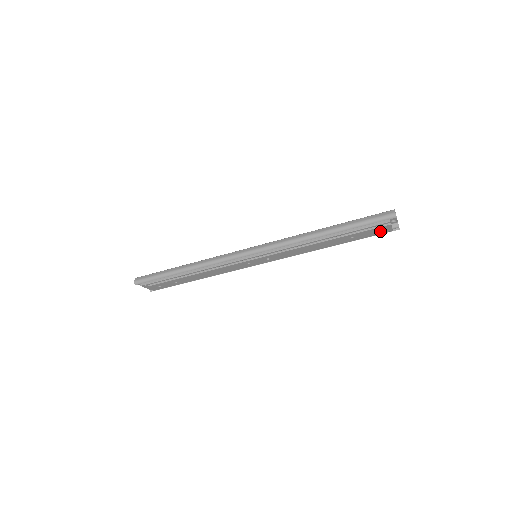
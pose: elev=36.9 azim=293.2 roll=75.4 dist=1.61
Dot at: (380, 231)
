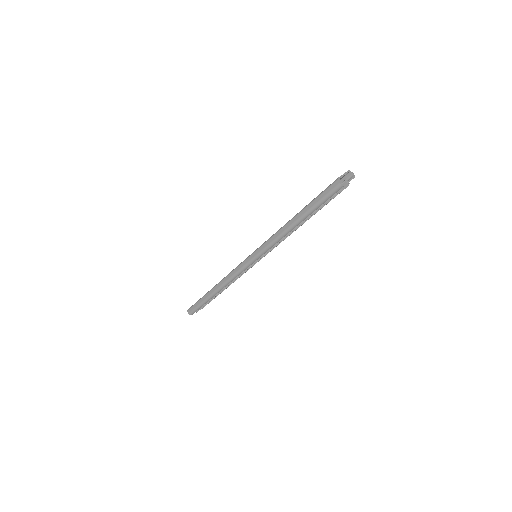
Dot at: occluded
